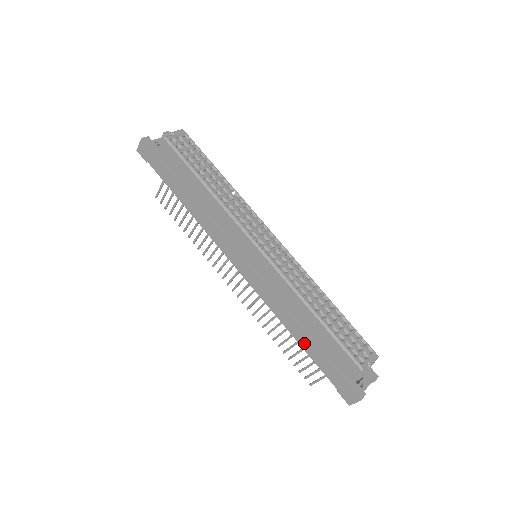
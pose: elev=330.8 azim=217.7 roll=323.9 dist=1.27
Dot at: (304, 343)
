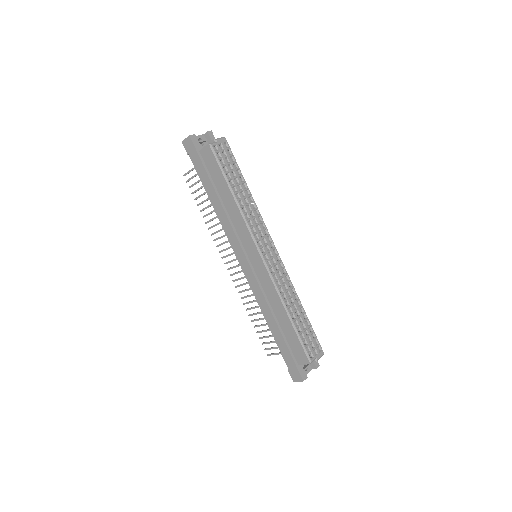
Dot at: (274, 331)
